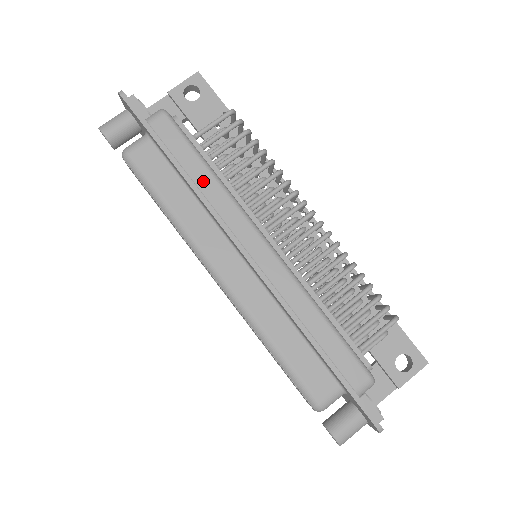
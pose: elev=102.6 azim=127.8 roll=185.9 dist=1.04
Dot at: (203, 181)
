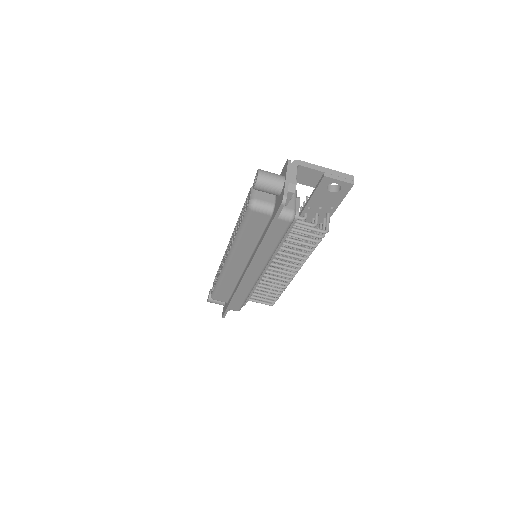
Dot at: (267, 249)
